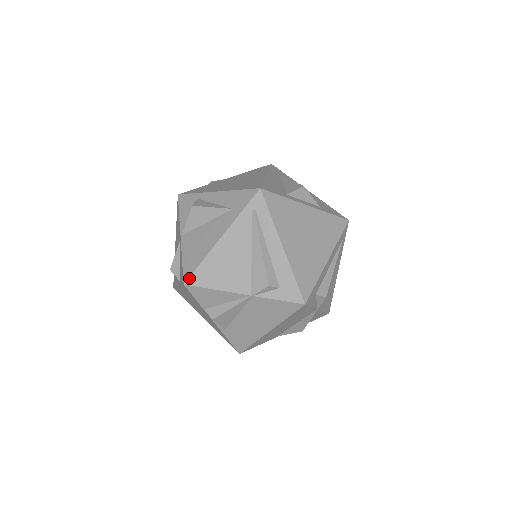
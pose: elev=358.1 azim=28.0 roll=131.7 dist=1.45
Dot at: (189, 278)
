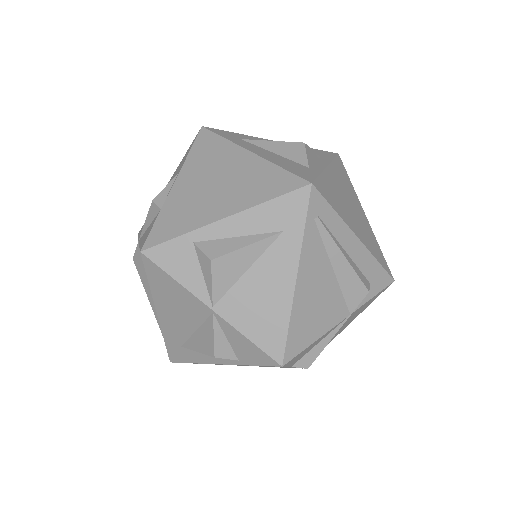
Dot at: (284, 354)
